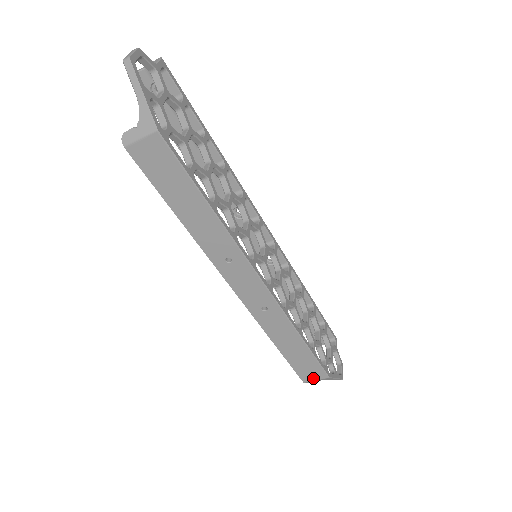
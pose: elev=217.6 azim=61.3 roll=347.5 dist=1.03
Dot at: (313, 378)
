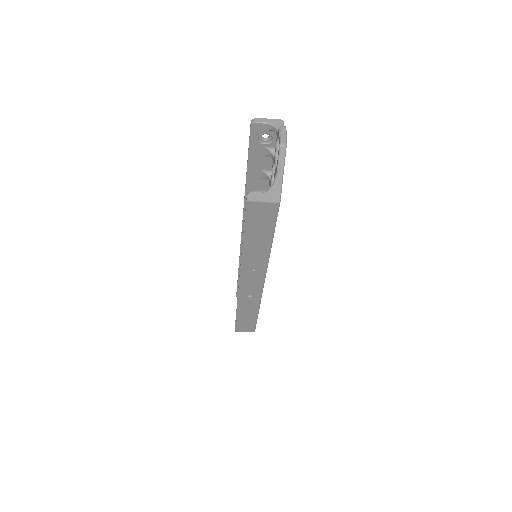
Dot at: (244, 331)
